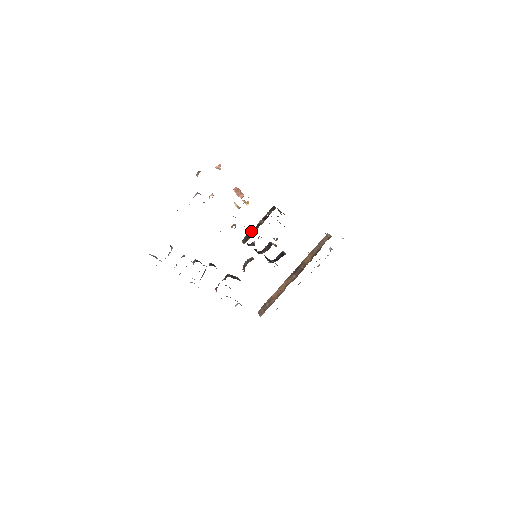
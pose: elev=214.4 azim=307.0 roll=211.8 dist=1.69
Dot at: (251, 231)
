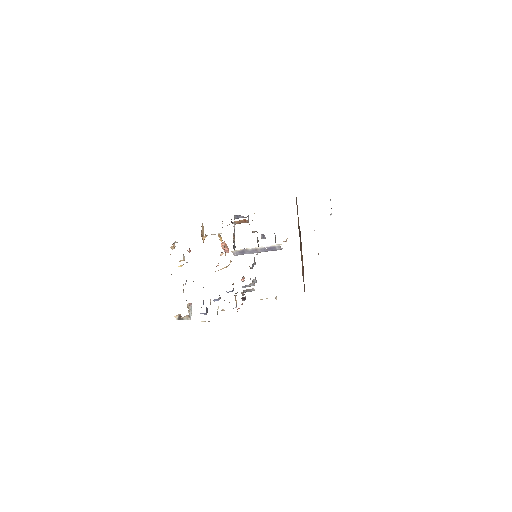
Dot at: occluded
